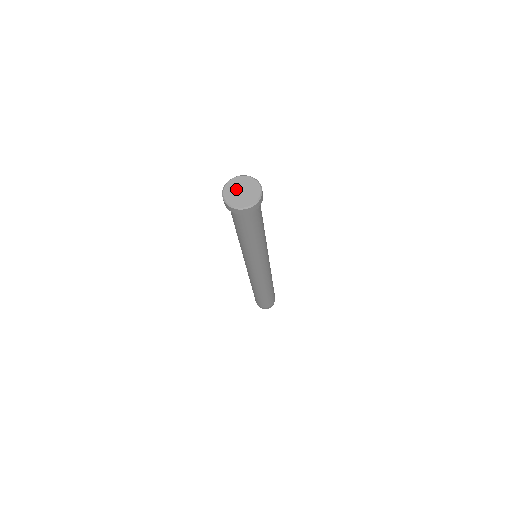
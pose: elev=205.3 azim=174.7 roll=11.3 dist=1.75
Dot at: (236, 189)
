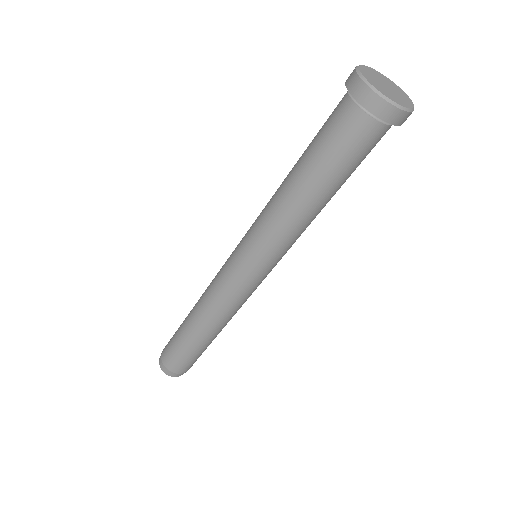
Dot at: (378, 80)
